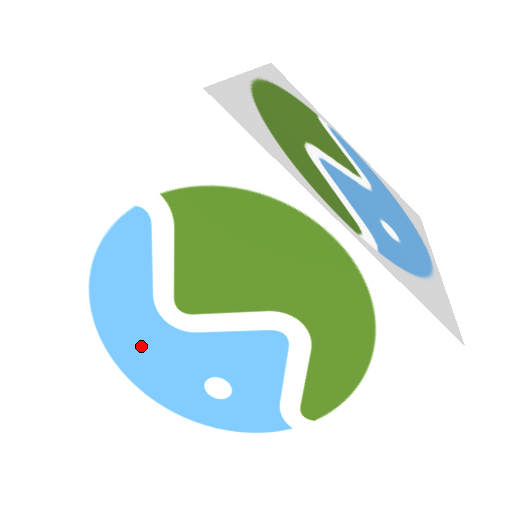
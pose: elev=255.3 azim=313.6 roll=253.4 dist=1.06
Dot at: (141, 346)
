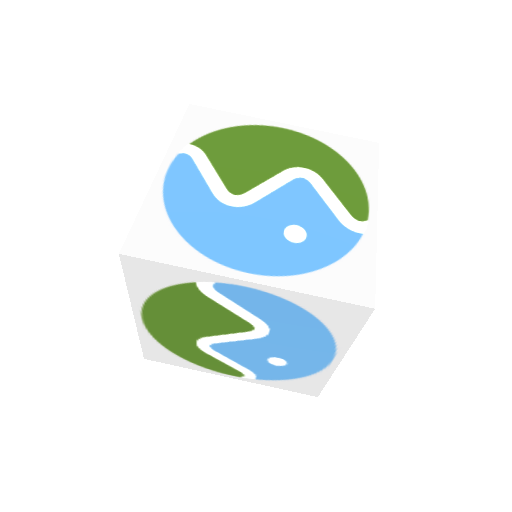
Dot at: (223, 233)
